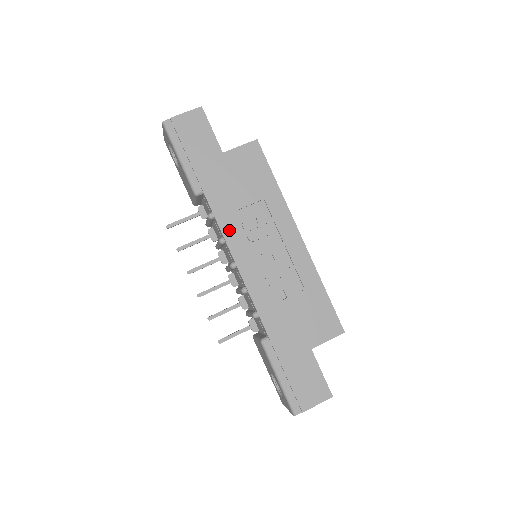
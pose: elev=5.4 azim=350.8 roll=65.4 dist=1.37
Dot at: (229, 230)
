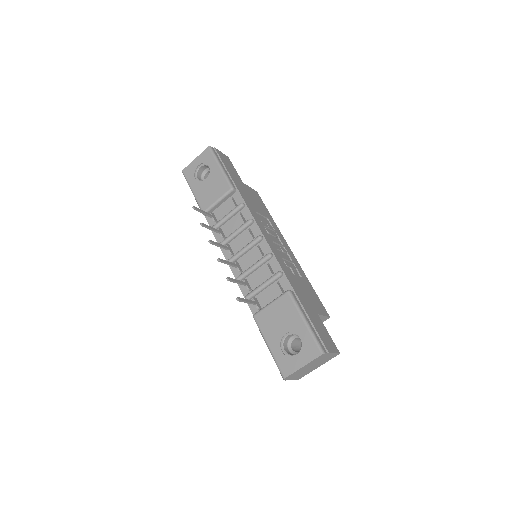
Dot at: (256, 217)
